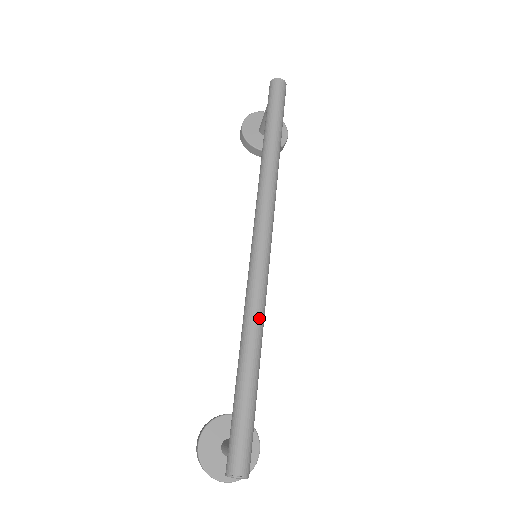
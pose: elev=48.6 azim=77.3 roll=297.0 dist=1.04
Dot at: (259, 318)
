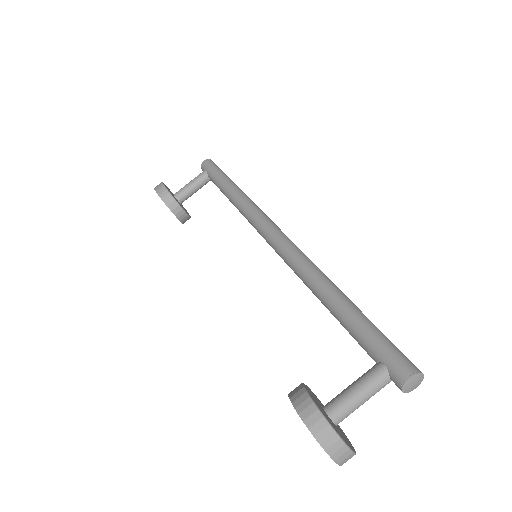
Dot at: occluded
